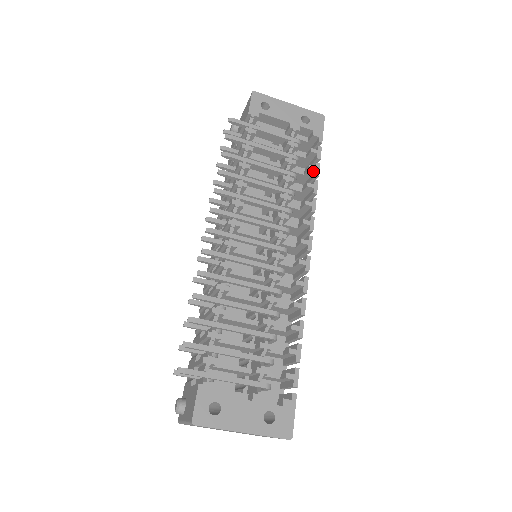
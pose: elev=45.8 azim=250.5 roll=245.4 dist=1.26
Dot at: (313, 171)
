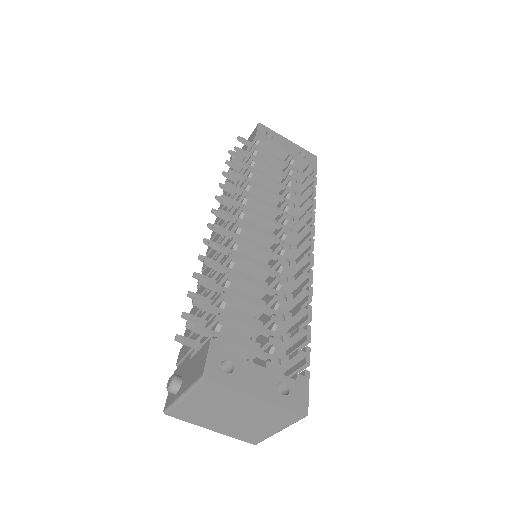
Dot at: (310, 192)
